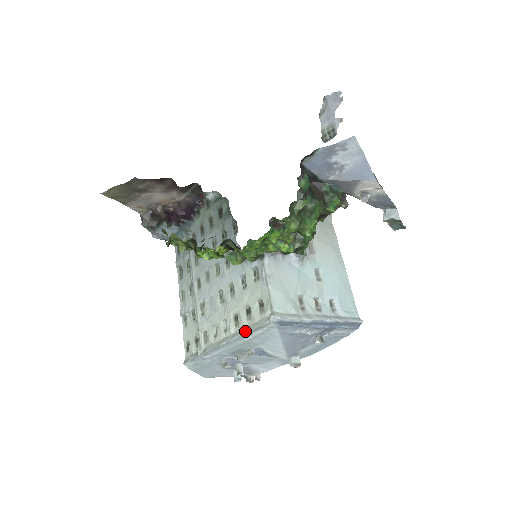
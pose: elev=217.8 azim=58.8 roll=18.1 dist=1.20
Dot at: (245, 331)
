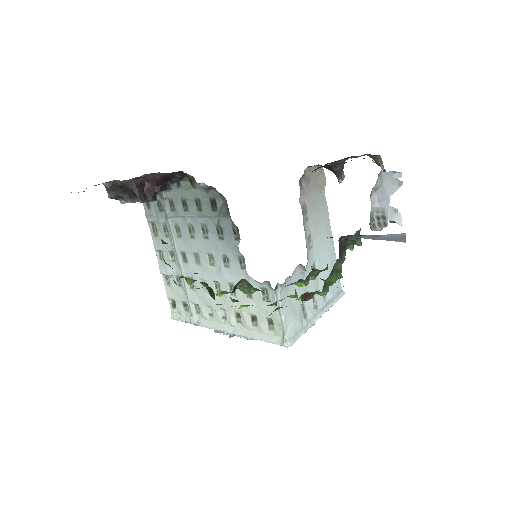
Dot at: (252, 337)
